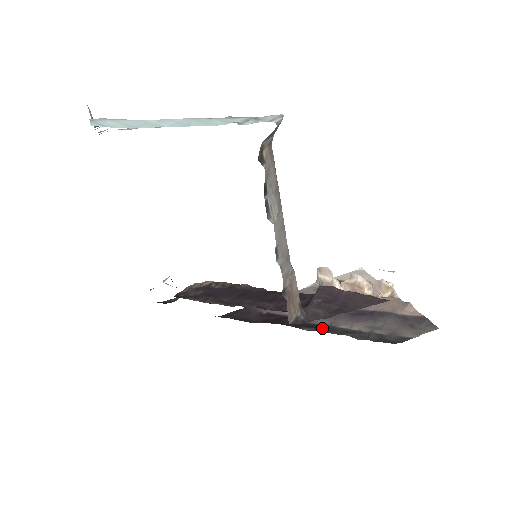
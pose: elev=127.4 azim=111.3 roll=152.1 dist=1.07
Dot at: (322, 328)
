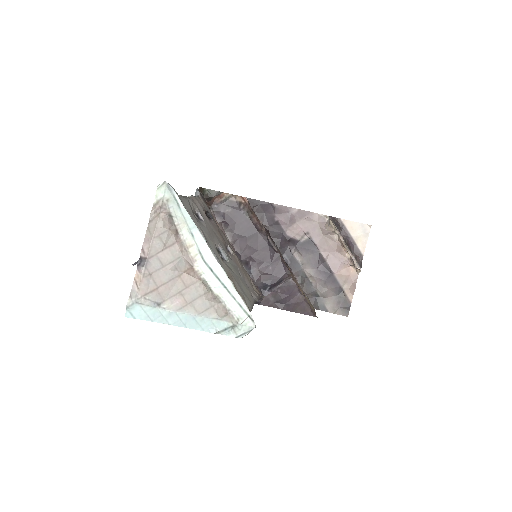
Dot at: (294, 265)
